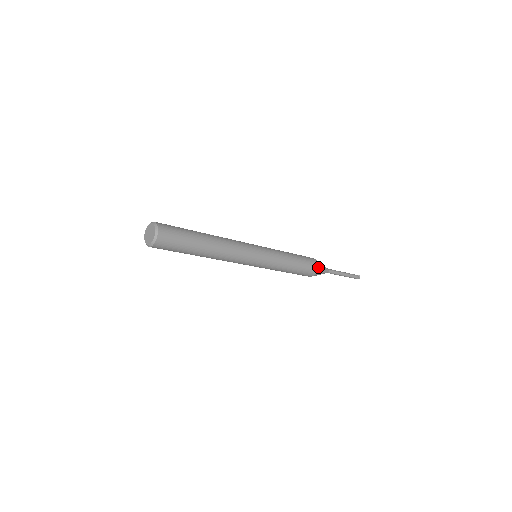
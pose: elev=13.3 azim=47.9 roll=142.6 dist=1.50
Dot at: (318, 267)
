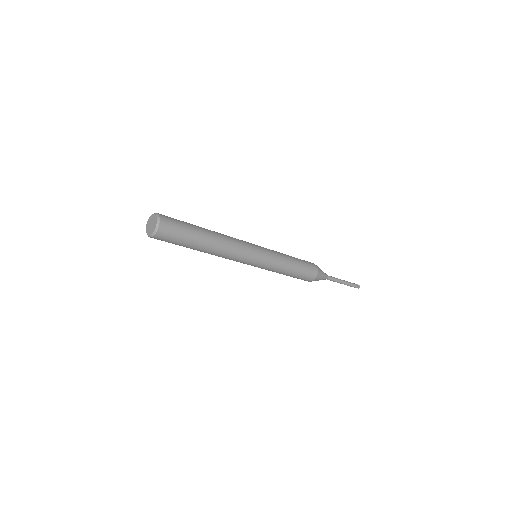
Dot at: (318, 271)
